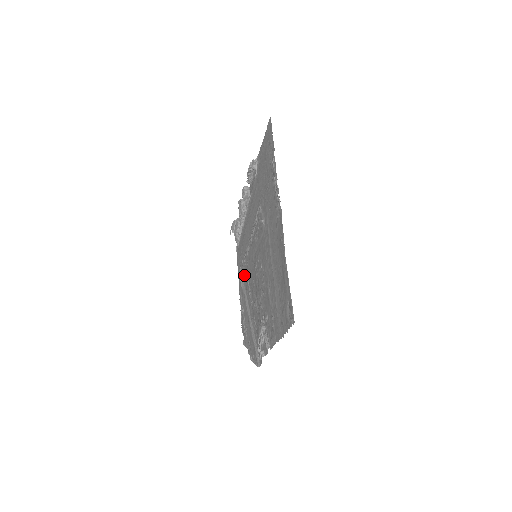
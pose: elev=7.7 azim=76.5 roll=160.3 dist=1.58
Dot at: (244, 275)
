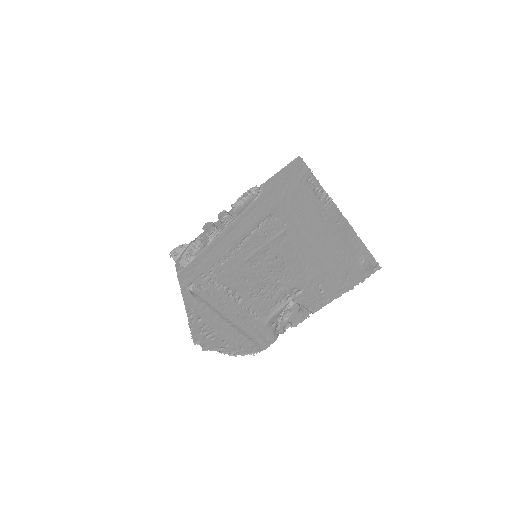
Dot at: (207, 285)
